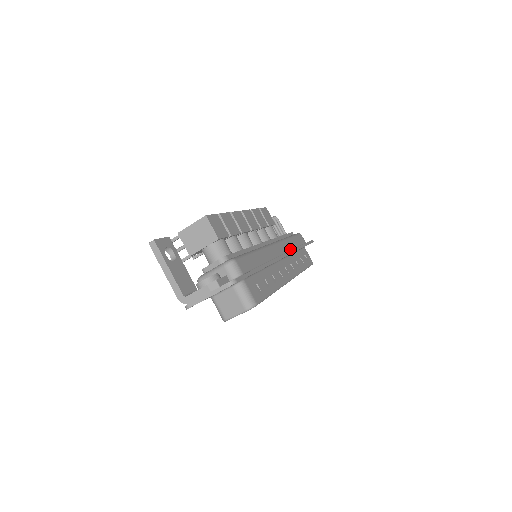
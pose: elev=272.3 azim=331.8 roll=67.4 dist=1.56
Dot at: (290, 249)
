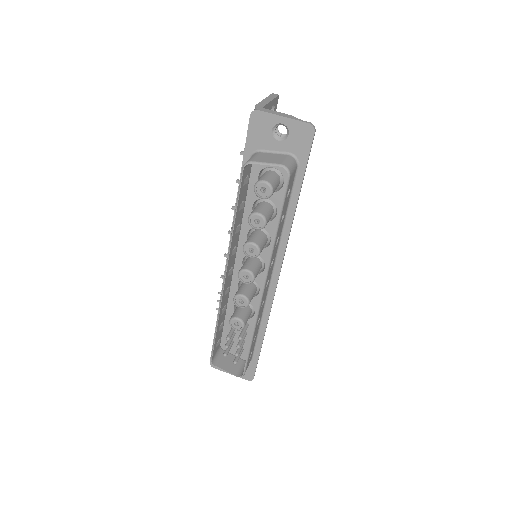
Dot at: occluded
